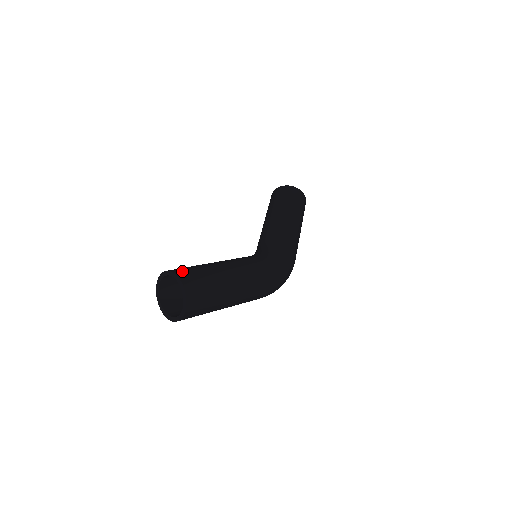
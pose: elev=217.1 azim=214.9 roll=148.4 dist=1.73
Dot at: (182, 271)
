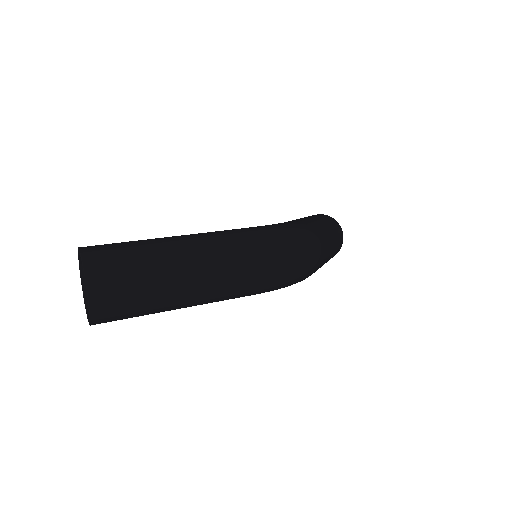
Dot at: occluded
